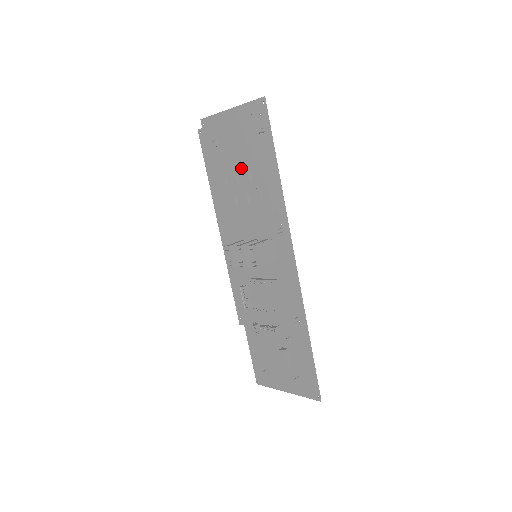
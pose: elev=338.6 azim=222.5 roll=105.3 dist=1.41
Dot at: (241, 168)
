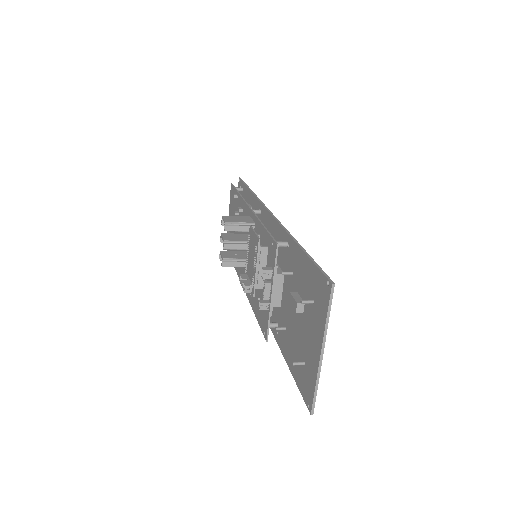
Dot at: occluded
